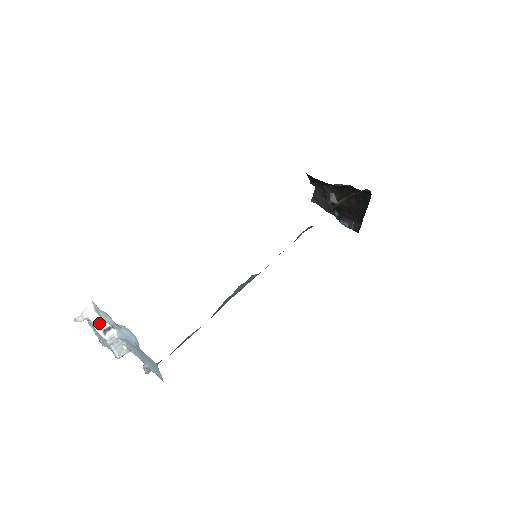
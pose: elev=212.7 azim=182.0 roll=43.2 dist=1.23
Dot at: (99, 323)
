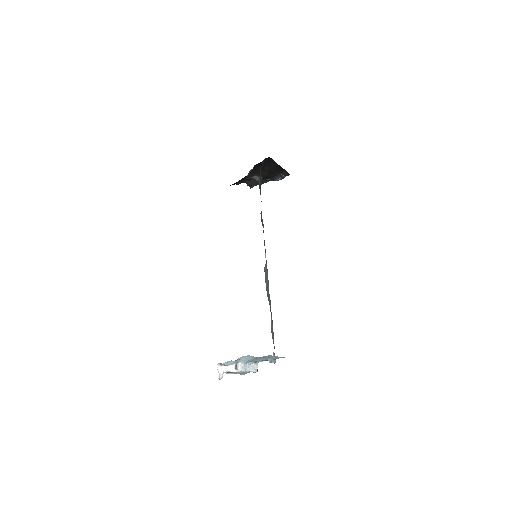
Dot at: (230, 368)
